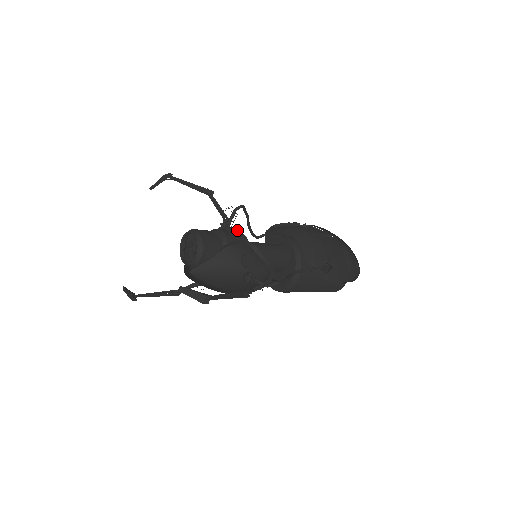
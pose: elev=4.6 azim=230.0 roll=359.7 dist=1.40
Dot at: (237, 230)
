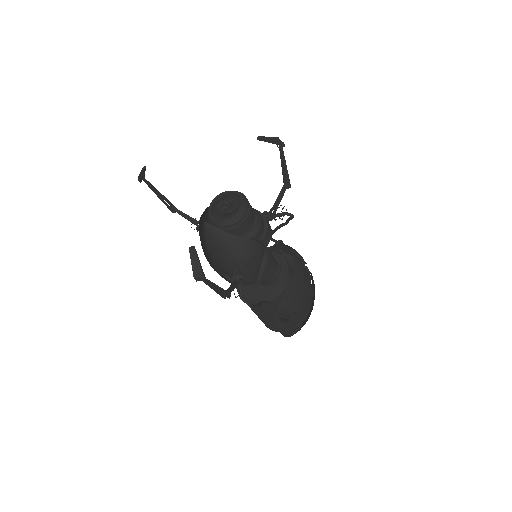
Dot at: (270, 232)
